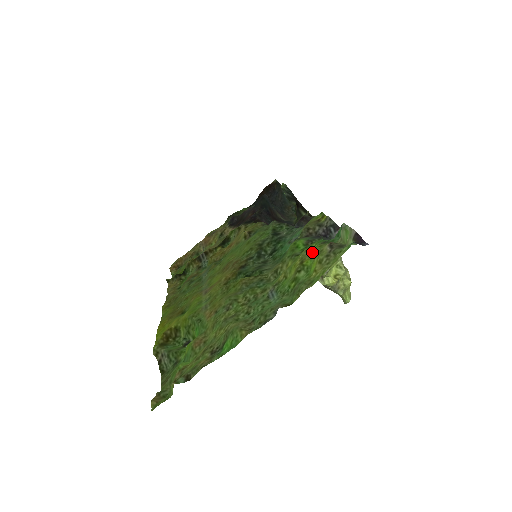
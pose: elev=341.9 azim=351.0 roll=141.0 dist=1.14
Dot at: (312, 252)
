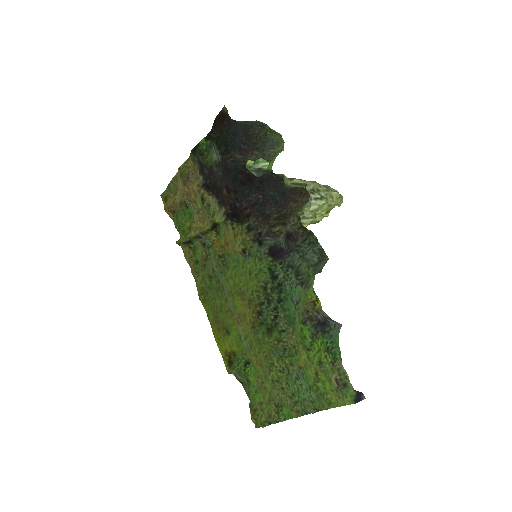
Dot at: (322, 369)
